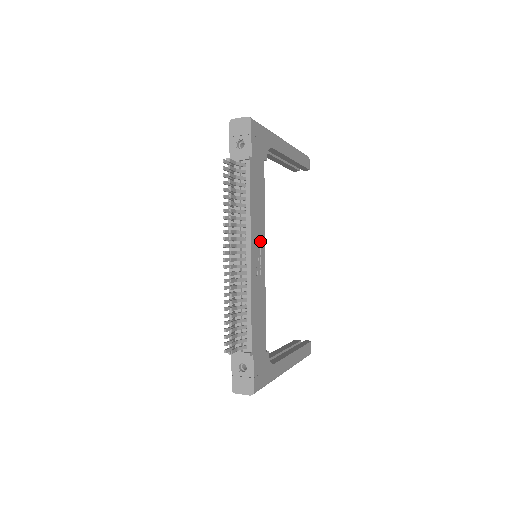
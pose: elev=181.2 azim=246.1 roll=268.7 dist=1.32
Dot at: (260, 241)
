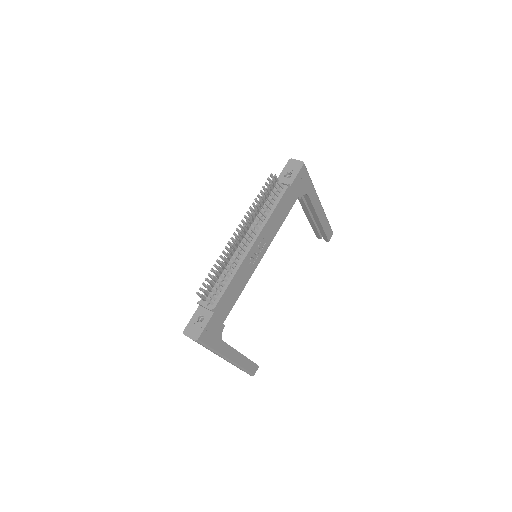
Dot at: (265, 244)
